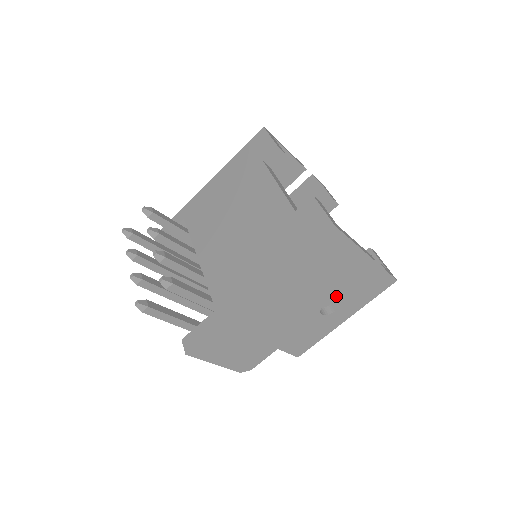
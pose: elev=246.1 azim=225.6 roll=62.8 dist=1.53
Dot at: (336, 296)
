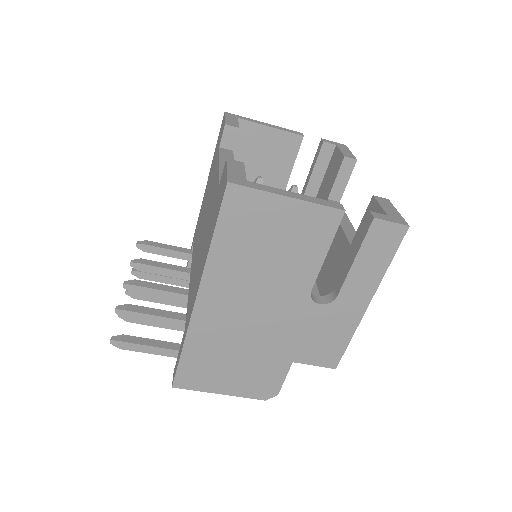
Dot at: occluded
